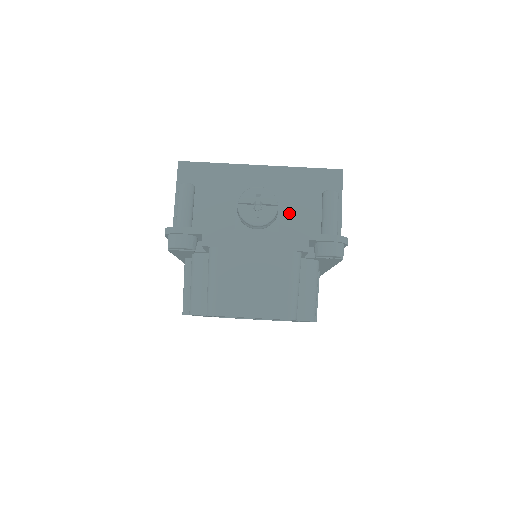
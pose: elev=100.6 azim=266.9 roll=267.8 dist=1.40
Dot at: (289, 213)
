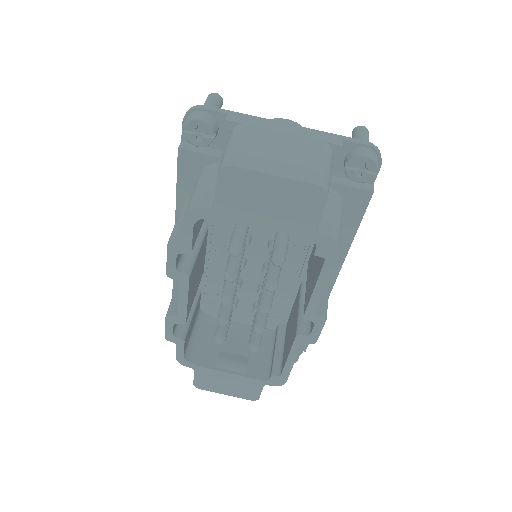
Dot at: occluded
